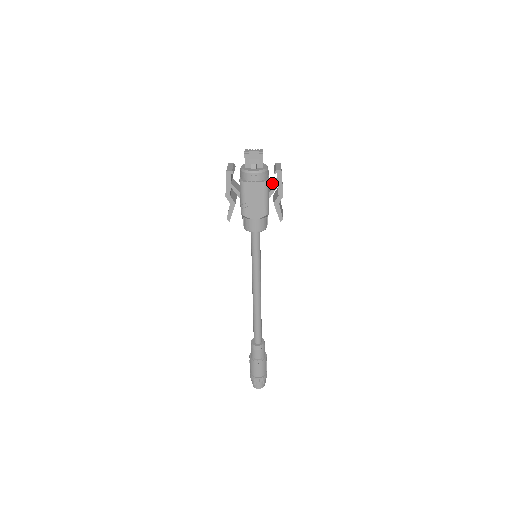
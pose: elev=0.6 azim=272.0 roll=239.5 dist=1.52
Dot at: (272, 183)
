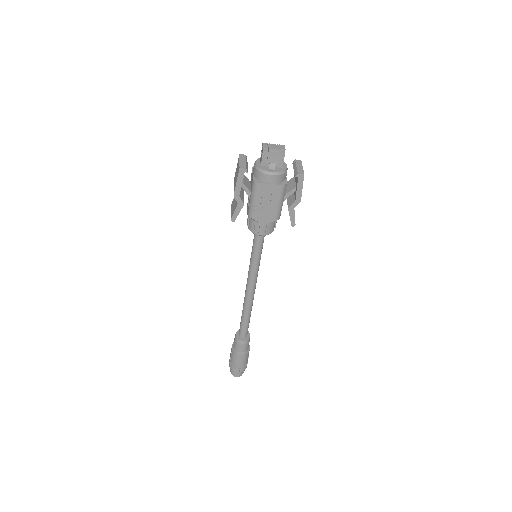
Dot at: (288, 182)
